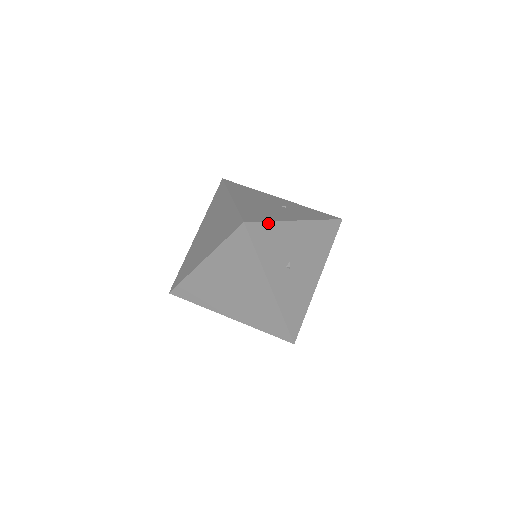
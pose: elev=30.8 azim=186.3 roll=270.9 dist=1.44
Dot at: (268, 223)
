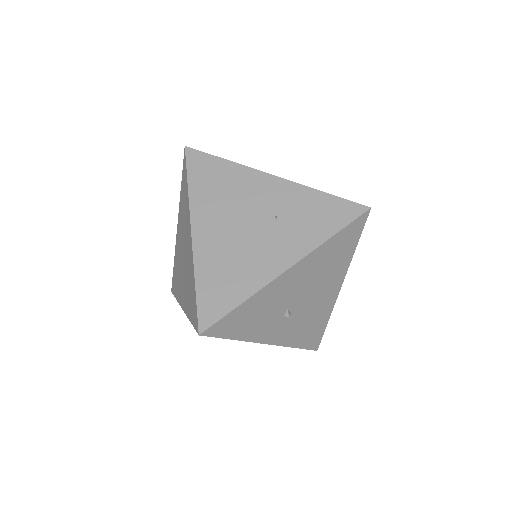
Dot at: (238, 308)
